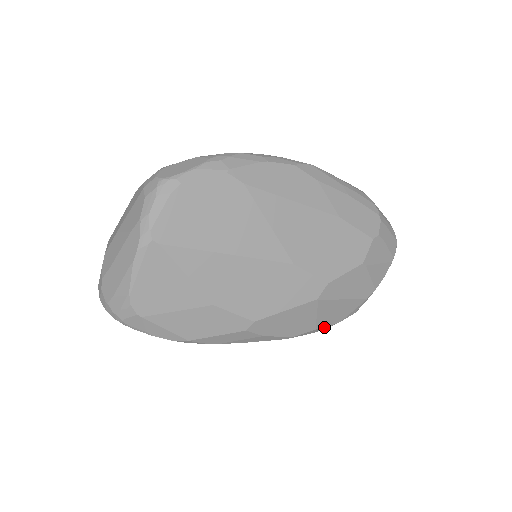
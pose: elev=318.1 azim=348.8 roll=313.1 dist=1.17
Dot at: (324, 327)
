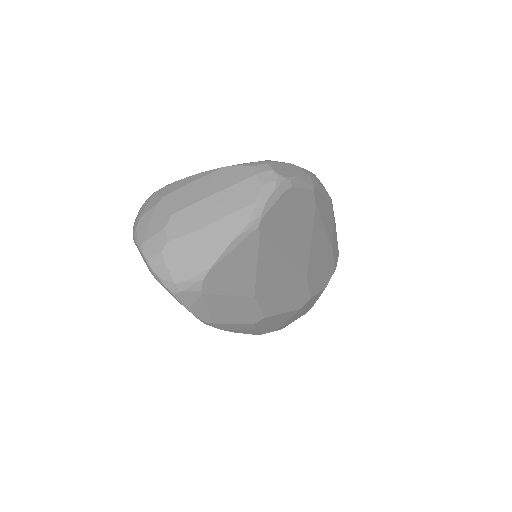
Dot at: occluded
